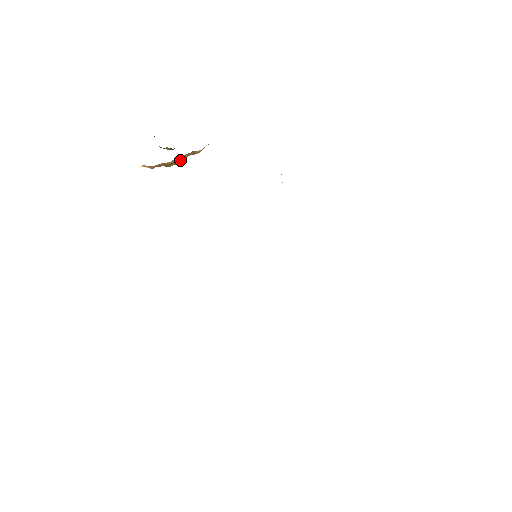
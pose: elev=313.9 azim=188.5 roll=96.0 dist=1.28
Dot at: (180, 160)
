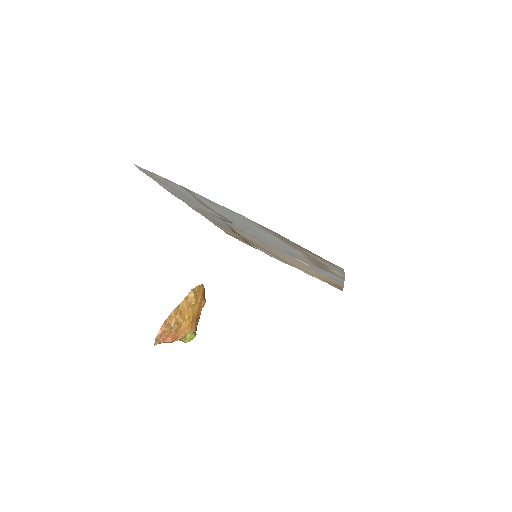
Dot at: (186, 312)
